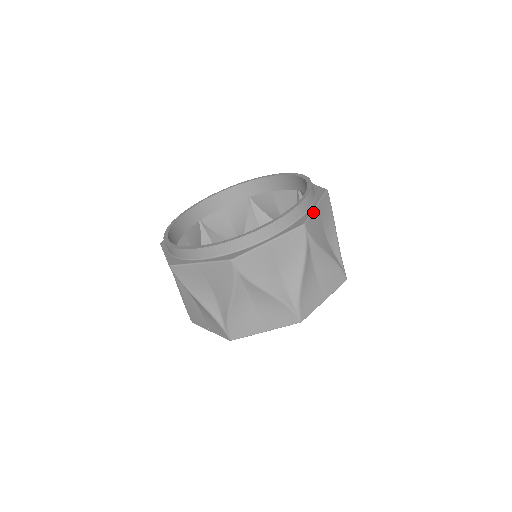
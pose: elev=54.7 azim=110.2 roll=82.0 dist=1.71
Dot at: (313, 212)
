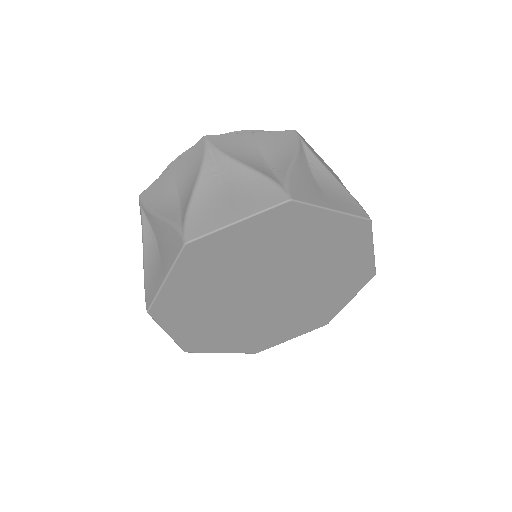
Dot at: (312, 148)
